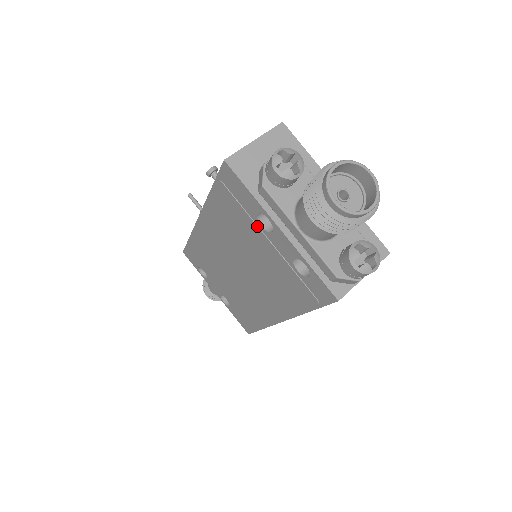
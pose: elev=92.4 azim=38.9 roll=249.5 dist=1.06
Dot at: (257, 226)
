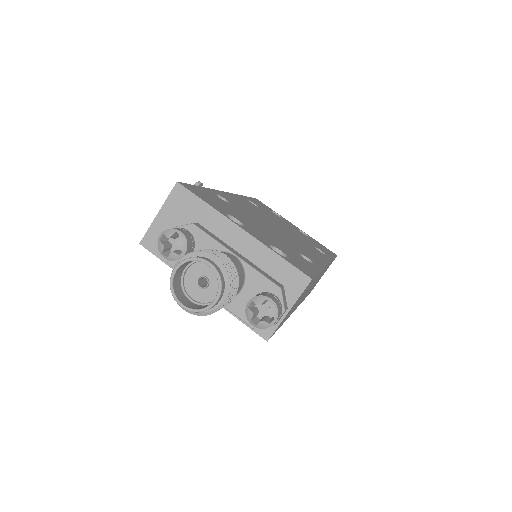
Dot at: occluded
